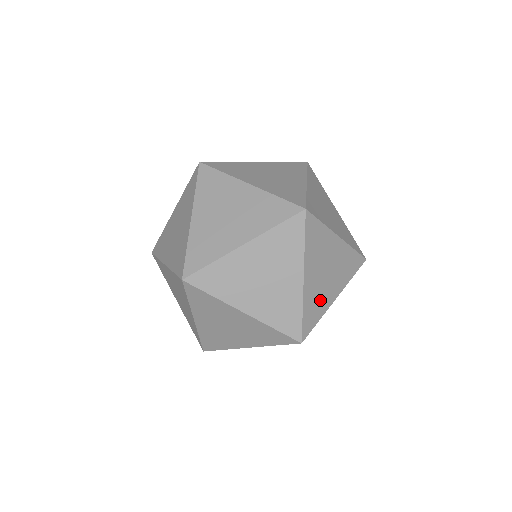
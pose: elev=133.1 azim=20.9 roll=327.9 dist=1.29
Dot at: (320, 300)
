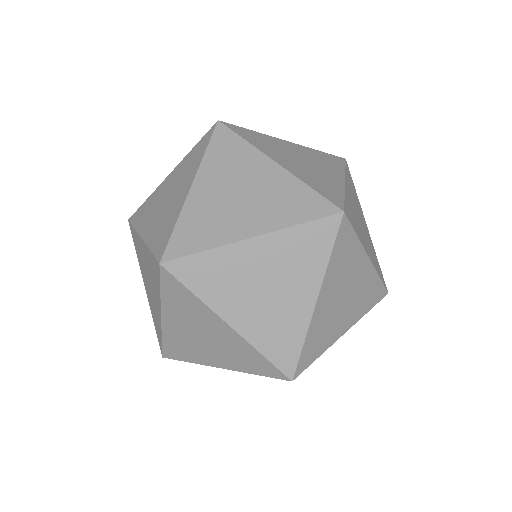
Dot at: (284, 323)
